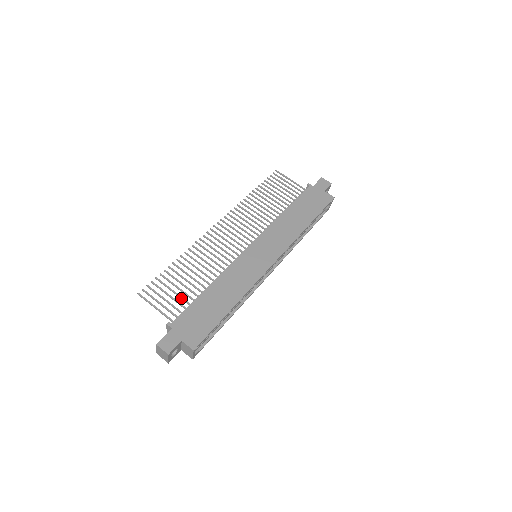
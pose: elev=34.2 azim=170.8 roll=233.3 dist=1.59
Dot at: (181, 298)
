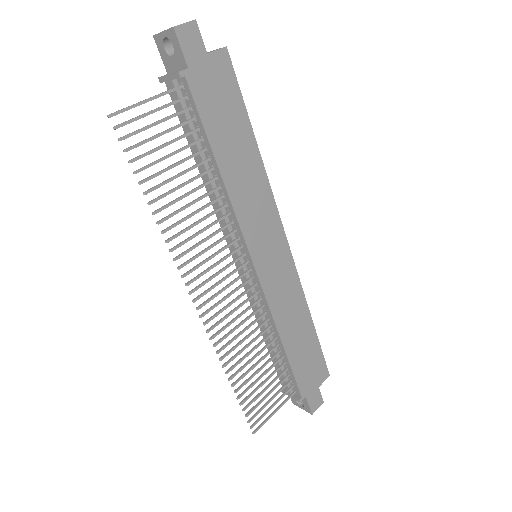
Dot at: occluded
